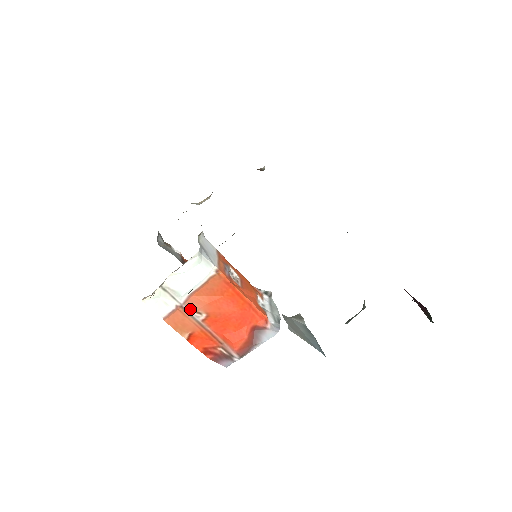
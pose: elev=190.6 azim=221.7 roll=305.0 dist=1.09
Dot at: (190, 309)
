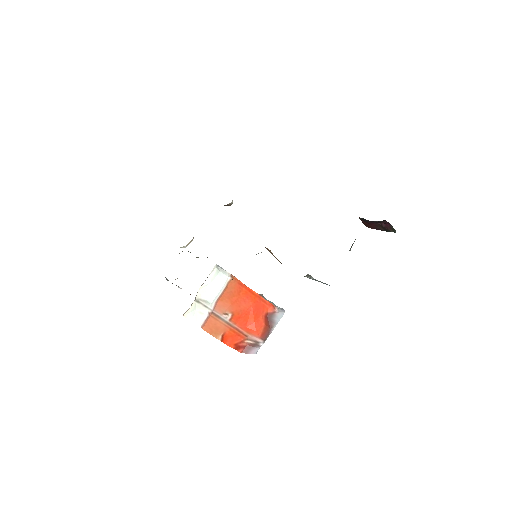
Dot at: (219, 313)
